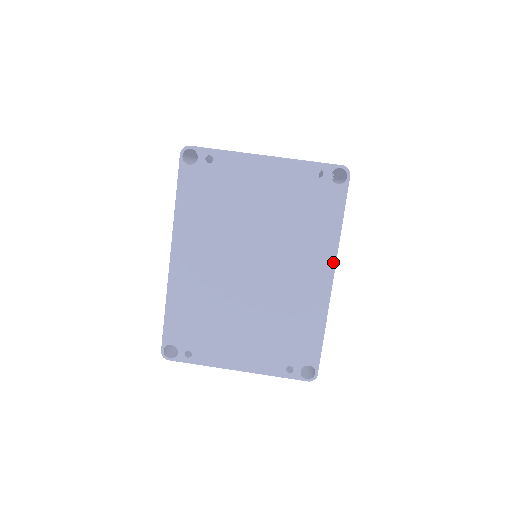
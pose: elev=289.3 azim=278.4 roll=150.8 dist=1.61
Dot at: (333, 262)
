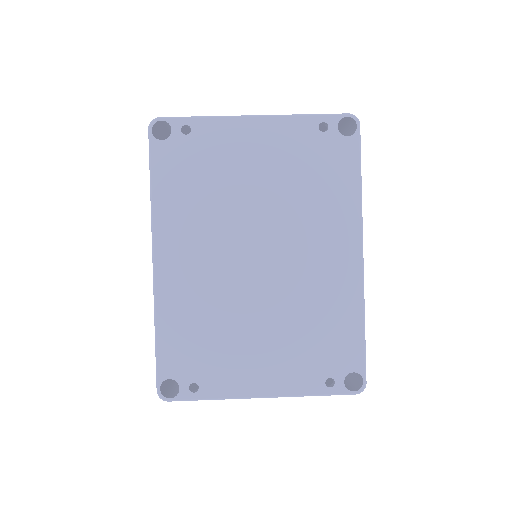
Dot at: (359, 232)
